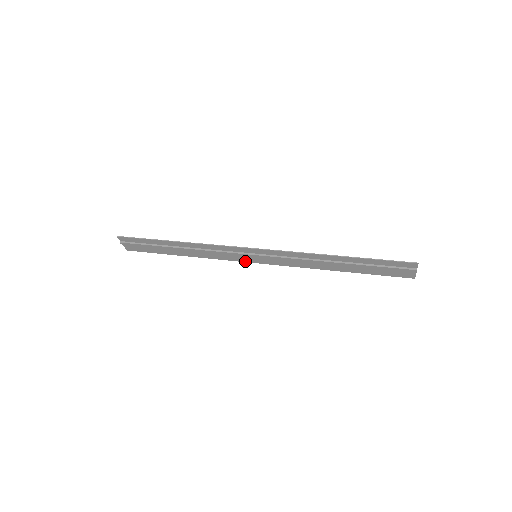
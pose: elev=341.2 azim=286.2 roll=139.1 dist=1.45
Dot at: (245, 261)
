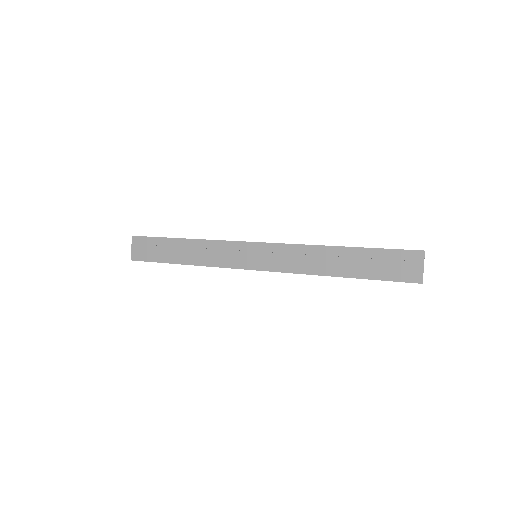
Dot at: (242, 267)
